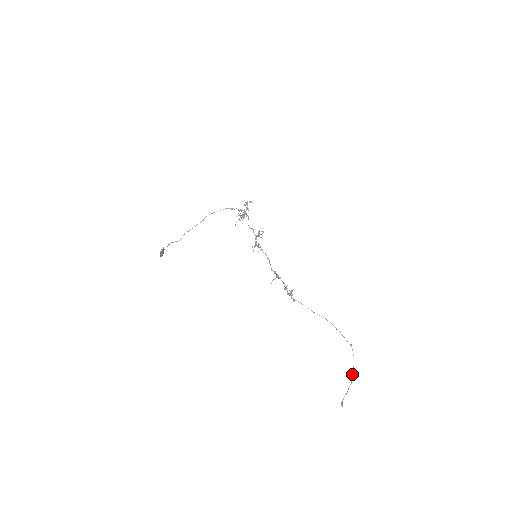
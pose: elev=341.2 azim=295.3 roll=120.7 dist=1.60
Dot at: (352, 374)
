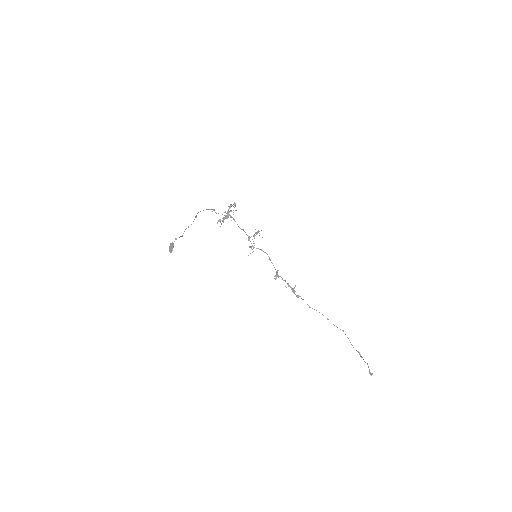
Dot at: occluded
